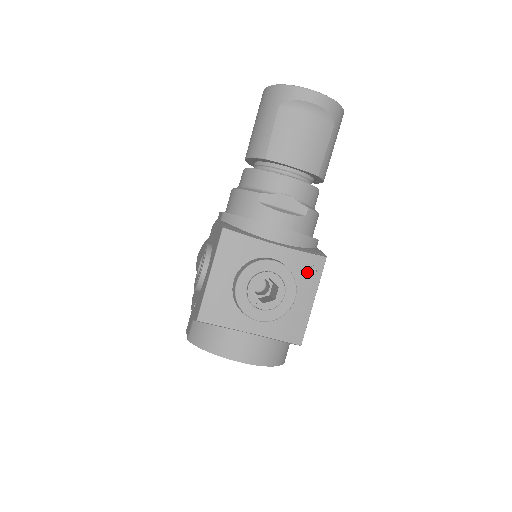
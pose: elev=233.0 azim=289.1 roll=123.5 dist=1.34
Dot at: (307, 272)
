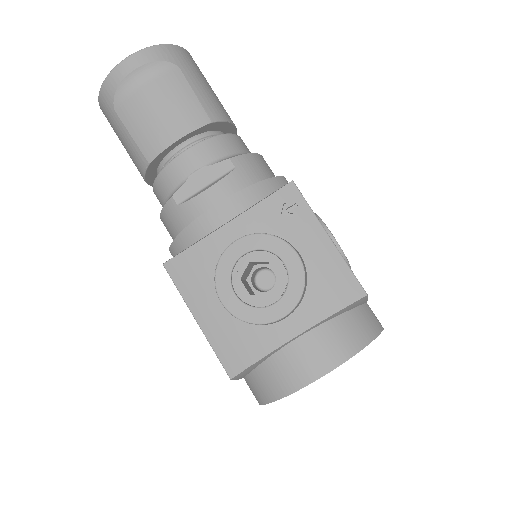
Dot at: (287, 216)
